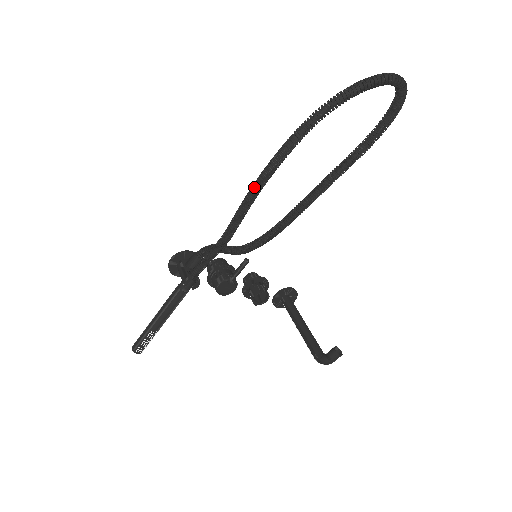
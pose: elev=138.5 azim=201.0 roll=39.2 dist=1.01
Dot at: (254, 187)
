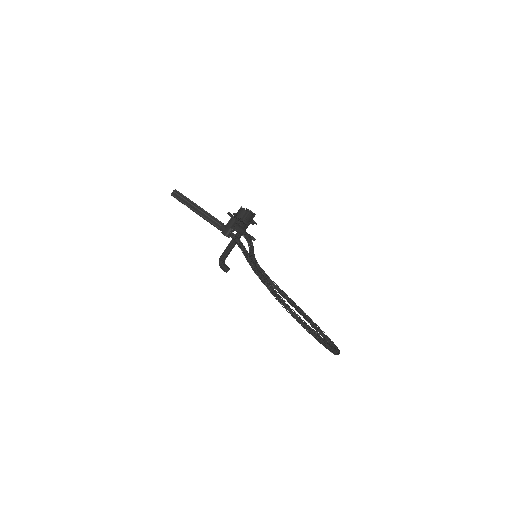
Dot at: (278, 299)
